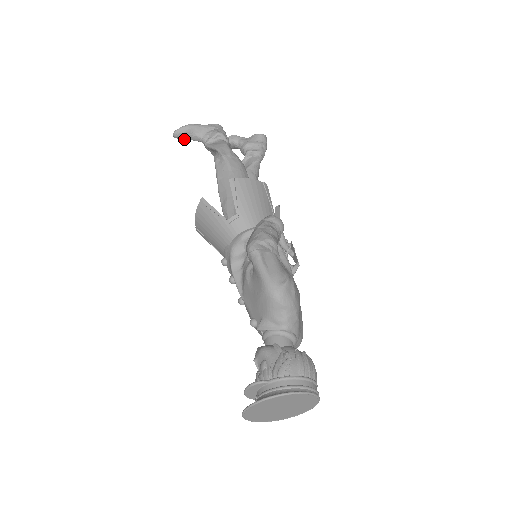
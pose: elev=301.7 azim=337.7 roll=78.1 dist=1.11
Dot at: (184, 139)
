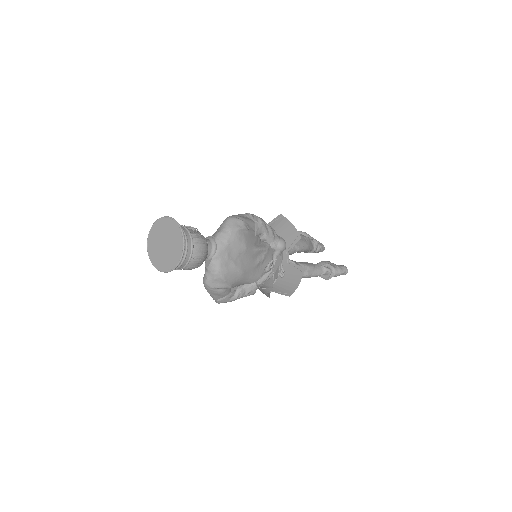
Dot at: occluded
